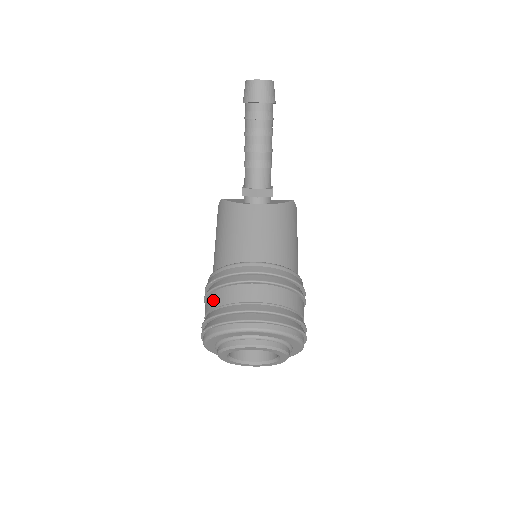
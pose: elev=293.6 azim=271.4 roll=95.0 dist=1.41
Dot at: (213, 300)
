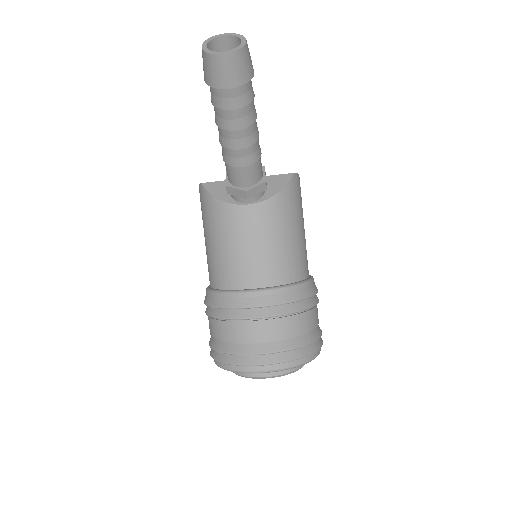
Dot at: (216, 330)
